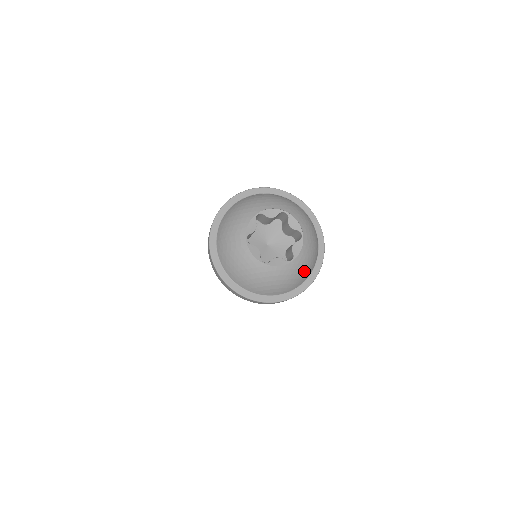
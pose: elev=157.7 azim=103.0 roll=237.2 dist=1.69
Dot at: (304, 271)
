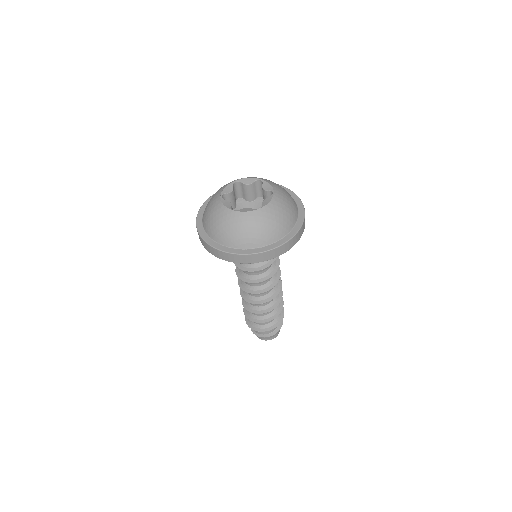
Dot at: (275, 224)
